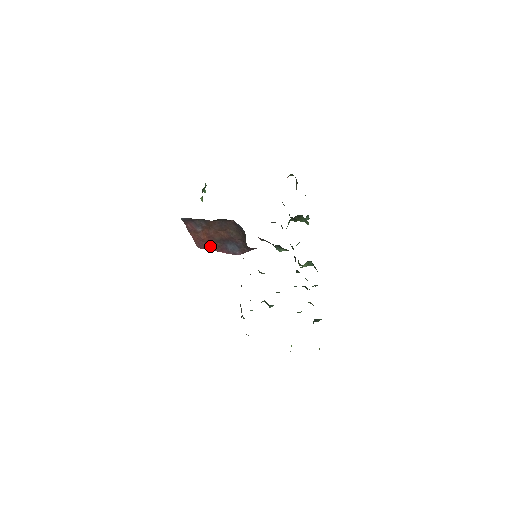
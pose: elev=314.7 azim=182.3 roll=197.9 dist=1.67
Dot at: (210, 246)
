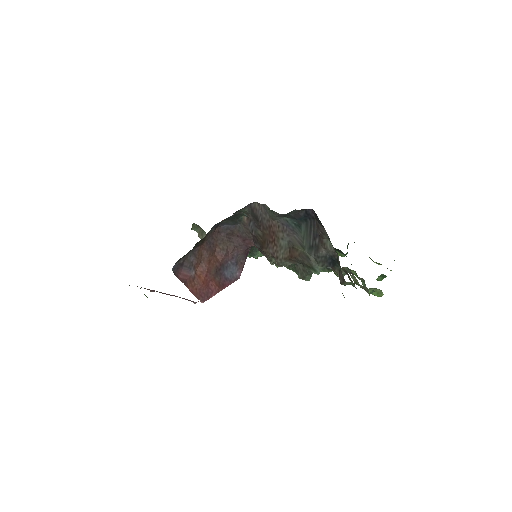
Dot at: (212, 289)
